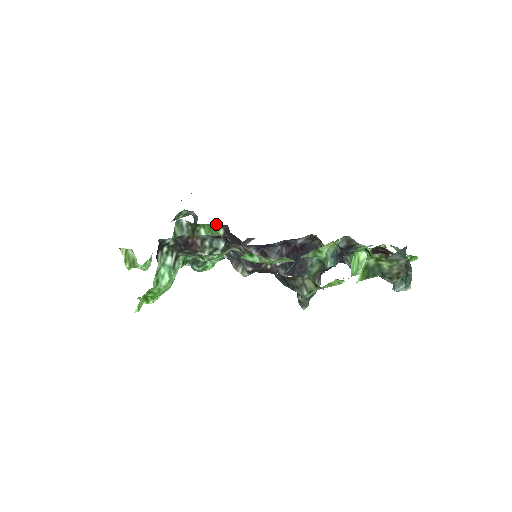
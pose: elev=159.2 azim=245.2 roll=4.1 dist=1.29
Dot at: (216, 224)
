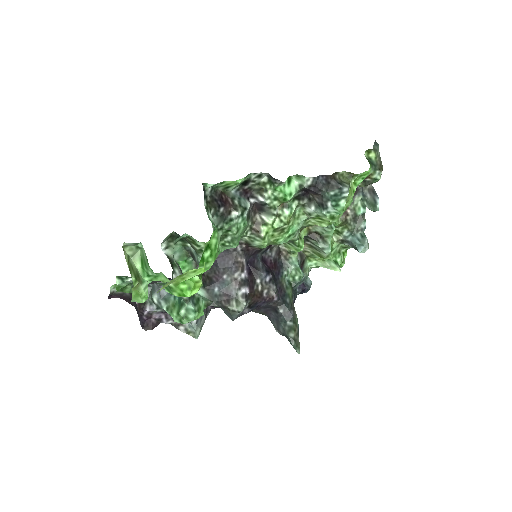
Dot at: (191, 262)
